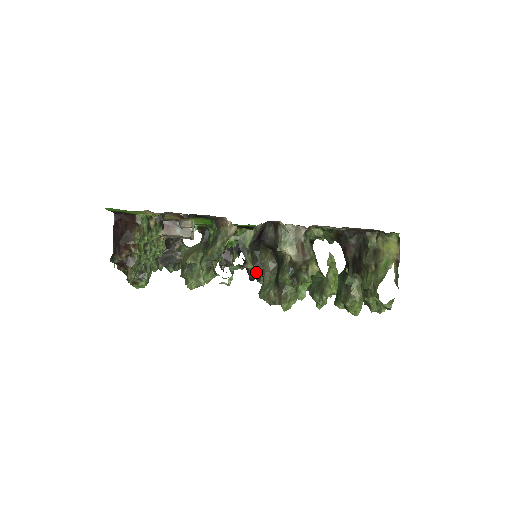
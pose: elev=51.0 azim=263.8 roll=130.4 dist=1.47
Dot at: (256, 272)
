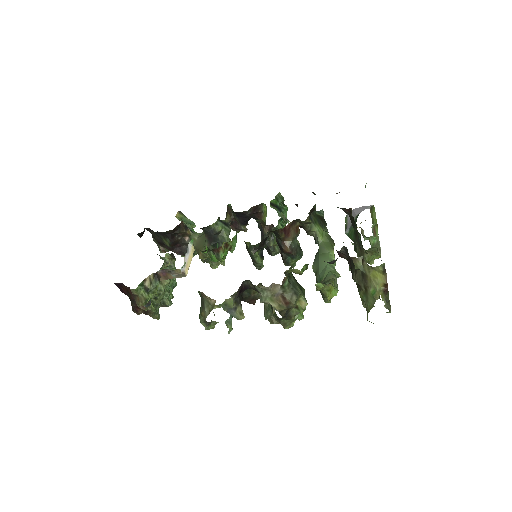
Dot at: (254, 301)
